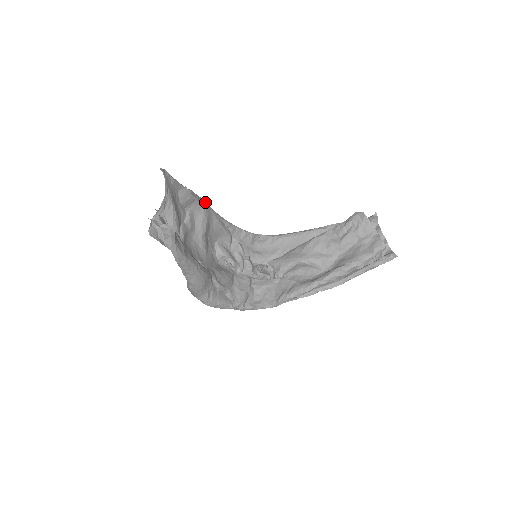
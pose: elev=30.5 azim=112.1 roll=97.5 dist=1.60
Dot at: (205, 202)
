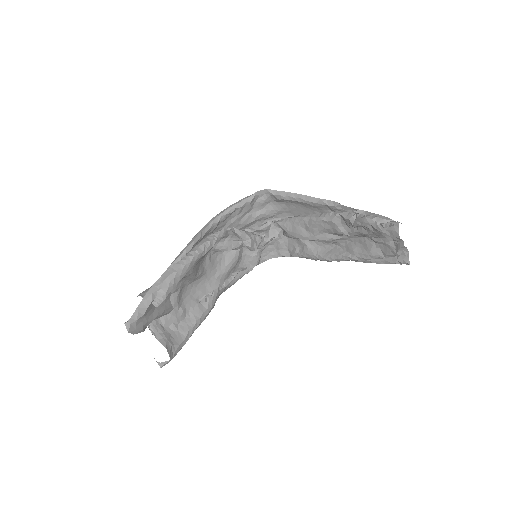
Dot at: (182, 269)
